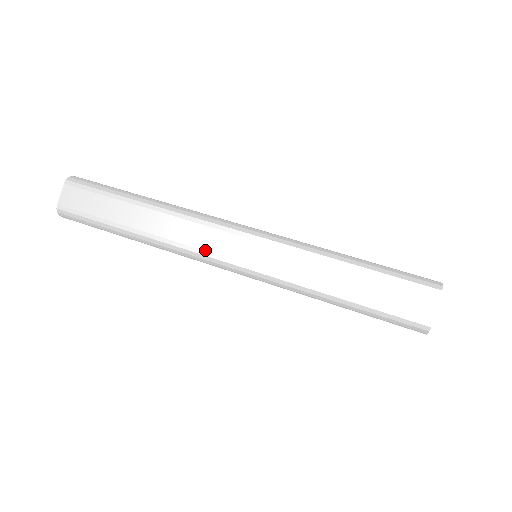
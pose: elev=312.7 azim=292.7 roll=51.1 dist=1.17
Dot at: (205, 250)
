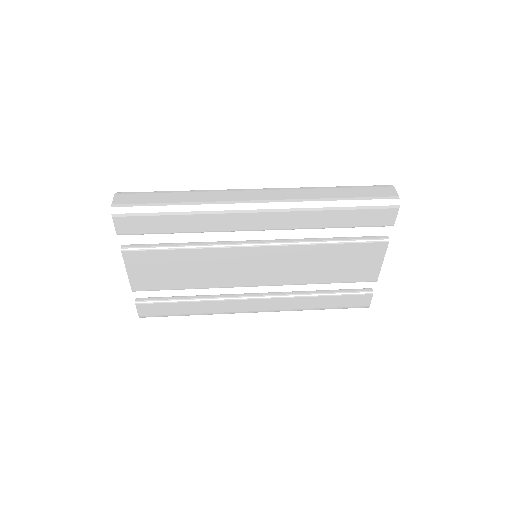
Dot at: (244, 200)
